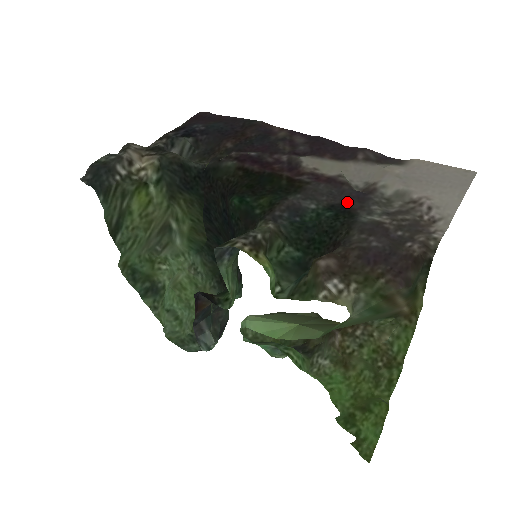
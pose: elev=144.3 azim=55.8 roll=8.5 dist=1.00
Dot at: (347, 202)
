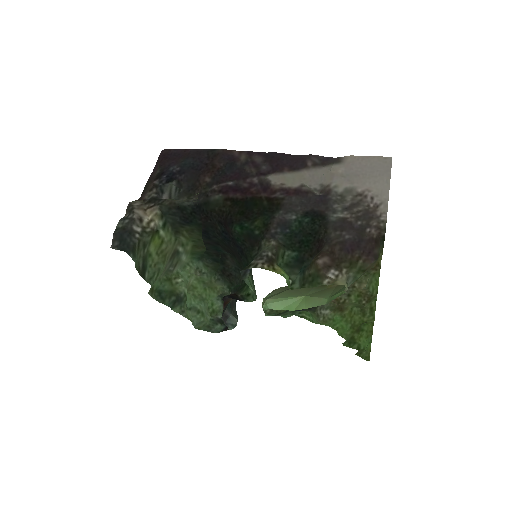
Dot at: (316, 207)
